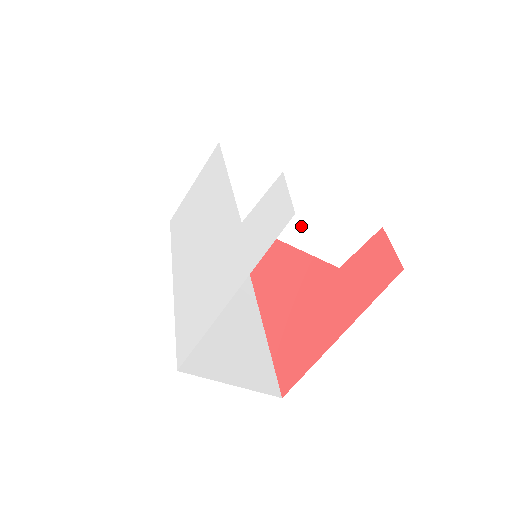
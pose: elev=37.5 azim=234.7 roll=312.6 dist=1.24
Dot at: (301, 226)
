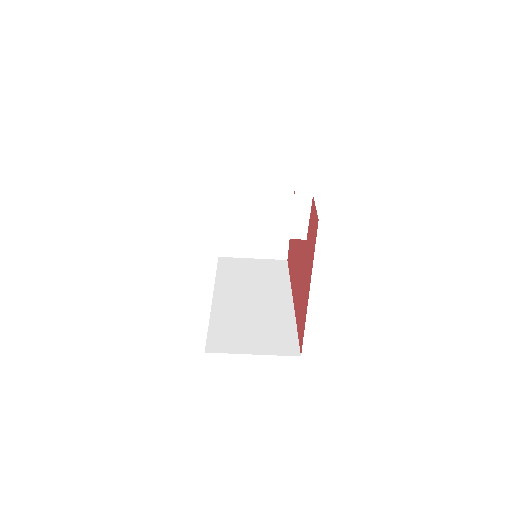
Dot at: (252, 220)
